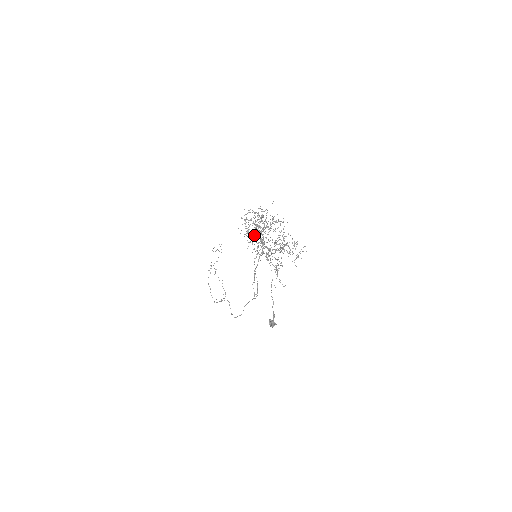
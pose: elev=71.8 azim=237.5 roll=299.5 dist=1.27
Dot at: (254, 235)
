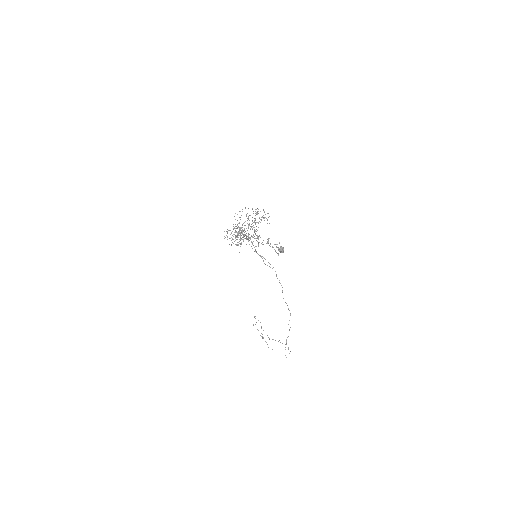
Dot at: occluded
